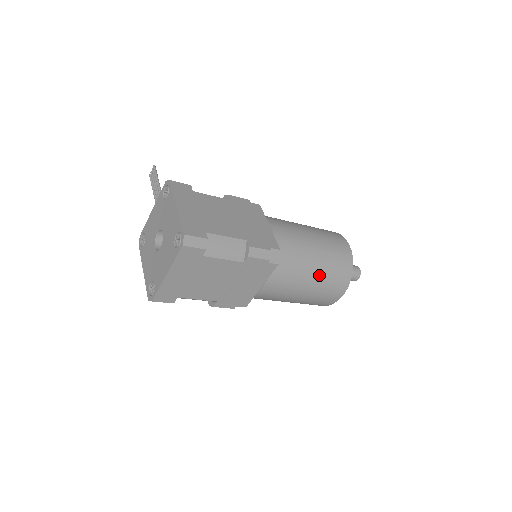
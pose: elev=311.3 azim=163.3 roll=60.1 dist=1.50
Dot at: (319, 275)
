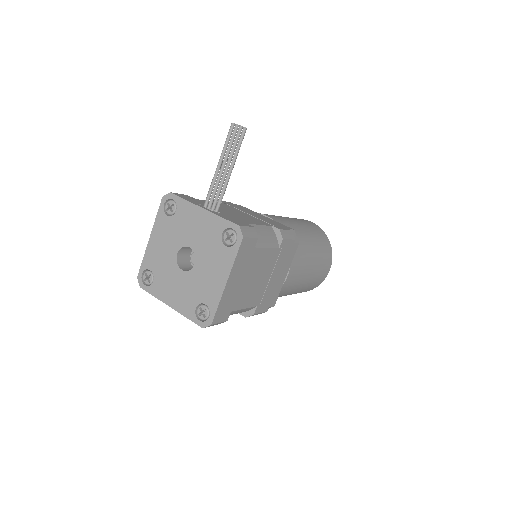
Dot at: occluded
